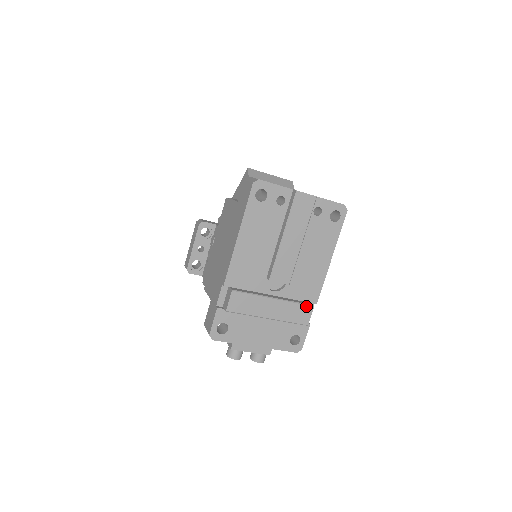
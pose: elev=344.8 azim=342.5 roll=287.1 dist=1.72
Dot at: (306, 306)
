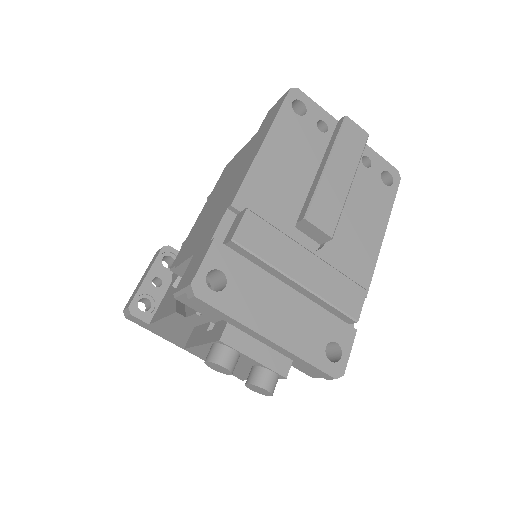
Dot at: (355, 285)
